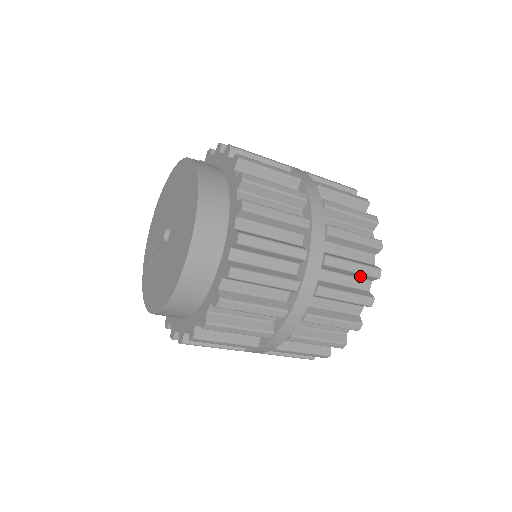
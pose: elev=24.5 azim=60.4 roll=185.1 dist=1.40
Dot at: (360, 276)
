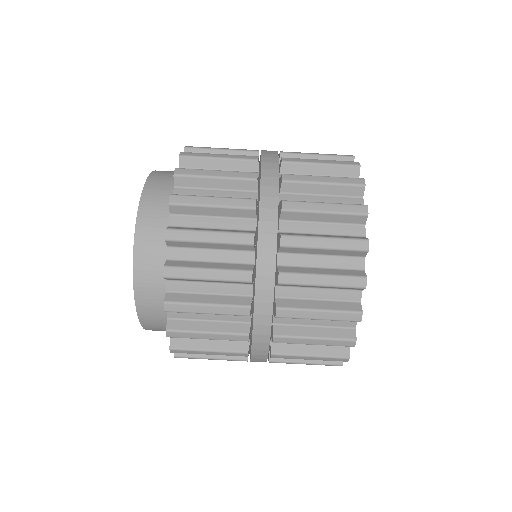
Dot at: occluded
